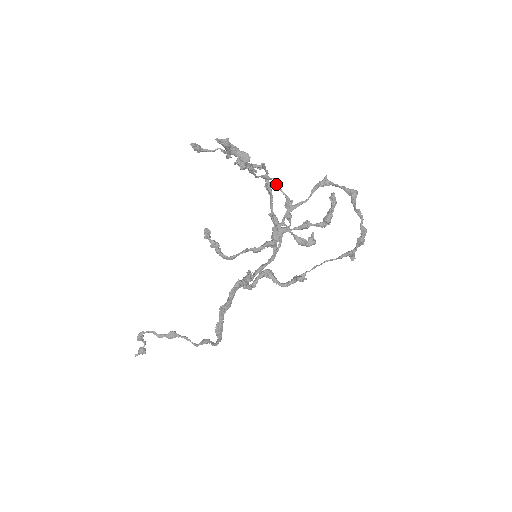
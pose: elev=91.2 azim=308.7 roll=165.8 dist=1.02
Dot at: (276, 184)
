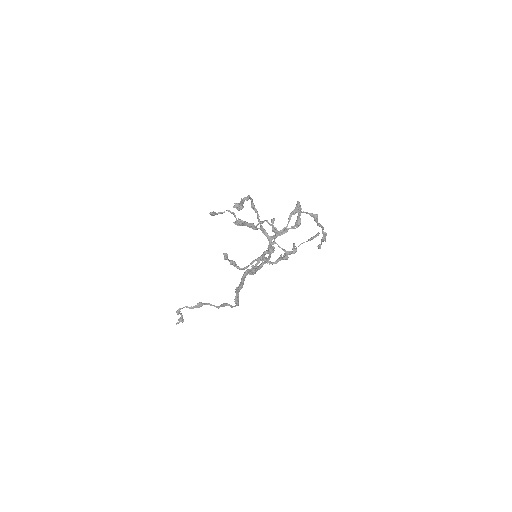
Dot at: (267, 222)
